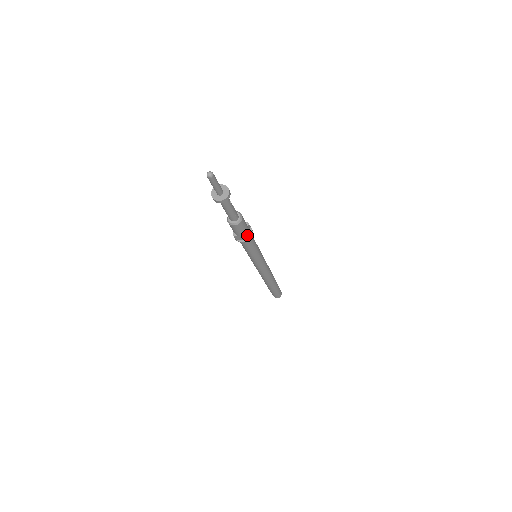
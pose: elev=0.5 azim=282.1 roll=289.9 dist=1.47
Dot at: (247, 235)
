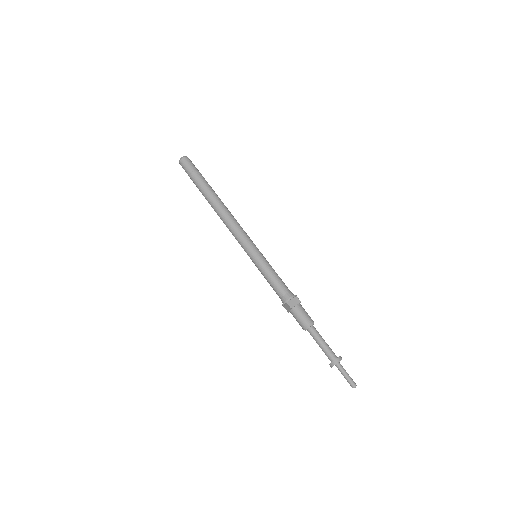
Dot at: occluded
